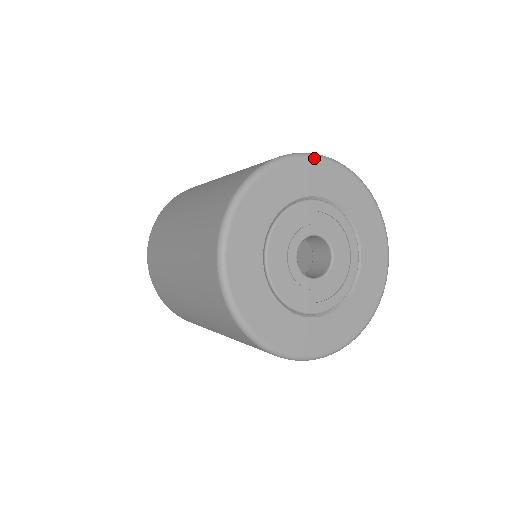
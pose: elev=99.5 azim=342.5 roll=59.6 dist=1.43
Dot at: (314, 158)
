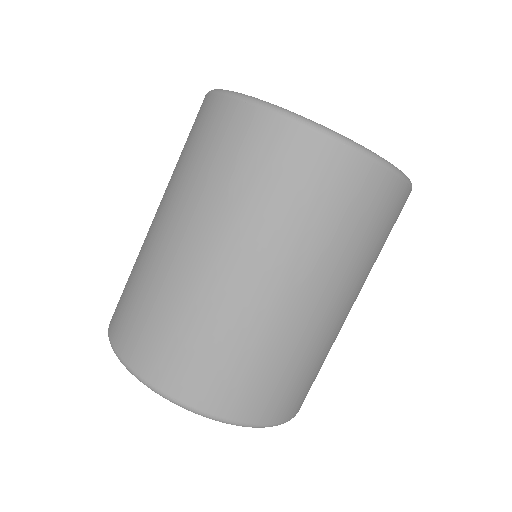
Dot at: occluded
